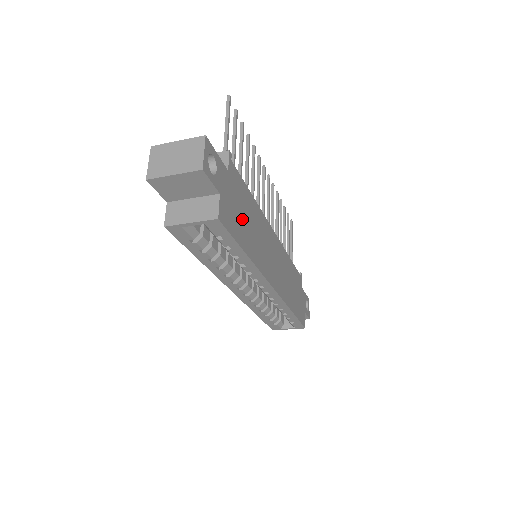
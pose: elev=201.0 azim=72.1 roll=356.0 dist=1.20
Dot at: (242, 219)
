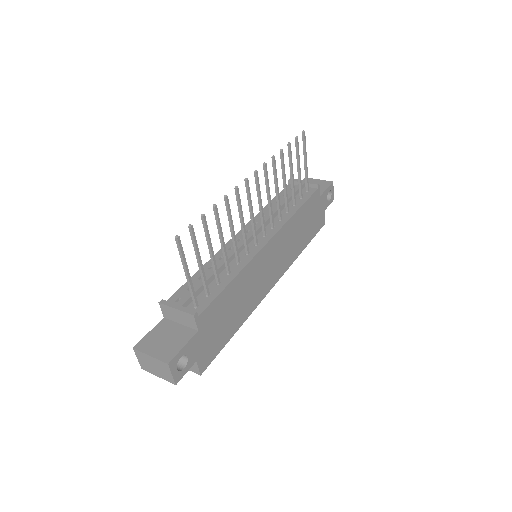
Dot at: (224, 324)
